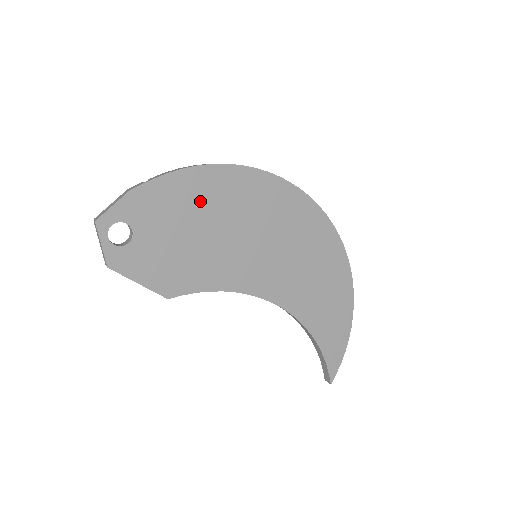
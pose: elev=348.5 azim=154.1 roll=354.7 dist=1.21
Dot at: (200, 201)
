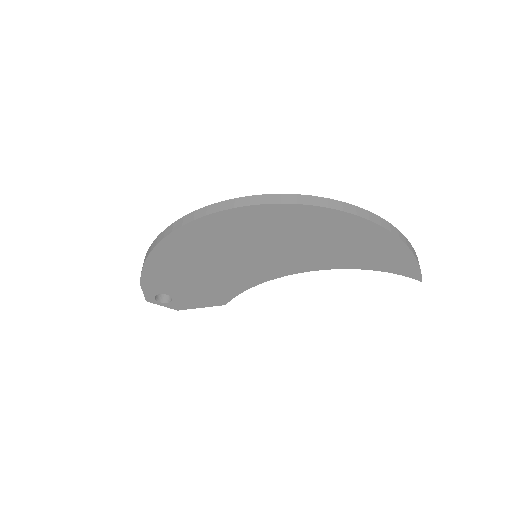
Dot at: (178, 263)
